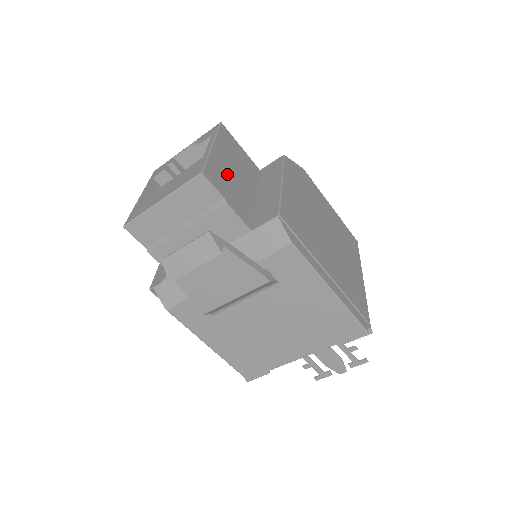
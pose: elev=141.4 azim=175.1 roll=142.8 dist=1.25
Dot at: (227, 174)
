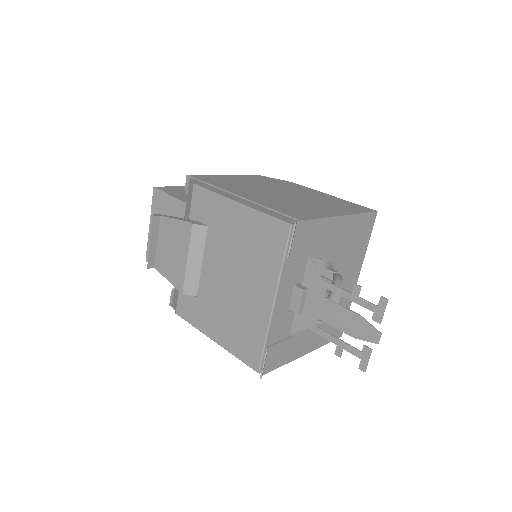
Dot at: occluded
